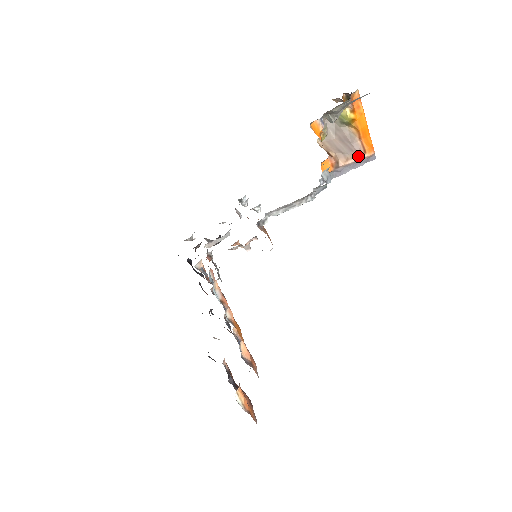
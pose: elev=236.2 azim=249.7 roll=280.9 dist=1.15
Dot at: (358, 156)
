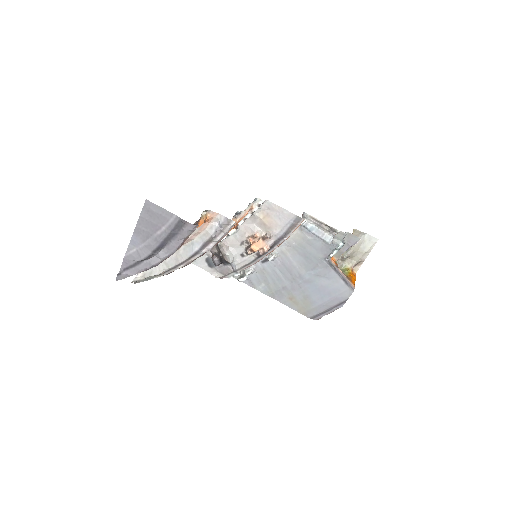
Dot at: (347, 278)
